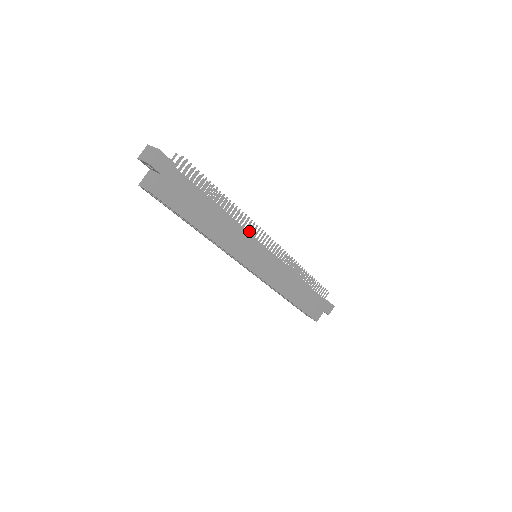
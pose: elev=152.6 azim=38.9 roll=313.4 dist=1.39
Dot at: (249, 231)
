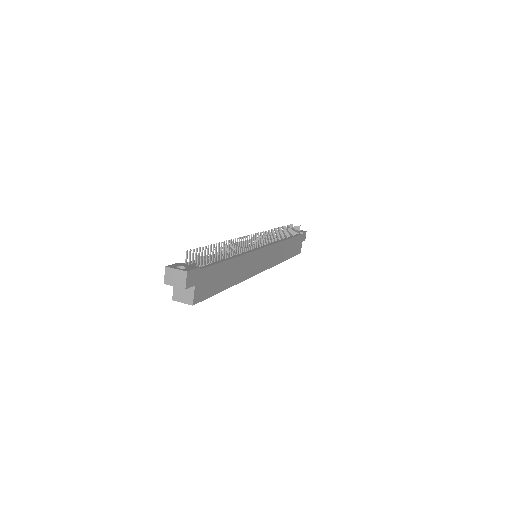
Dot at: (250, 248)
